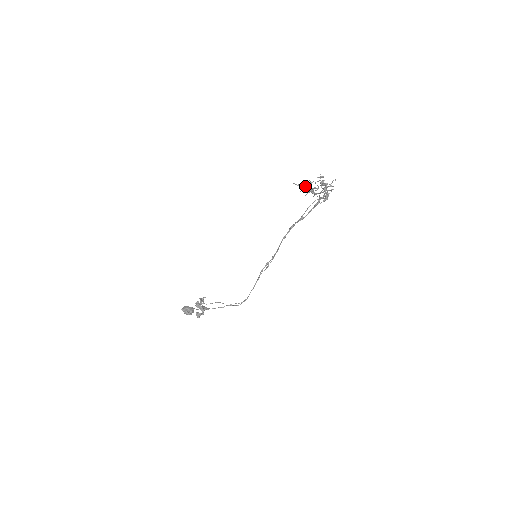
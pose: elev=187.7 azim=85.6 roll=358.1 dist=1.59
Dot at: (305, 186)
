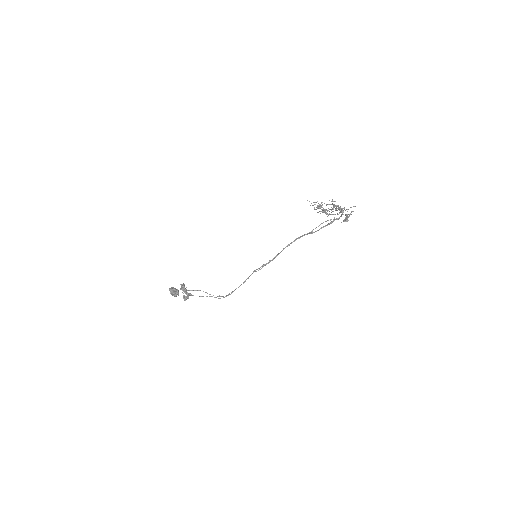
Dot at: (318, 205)
